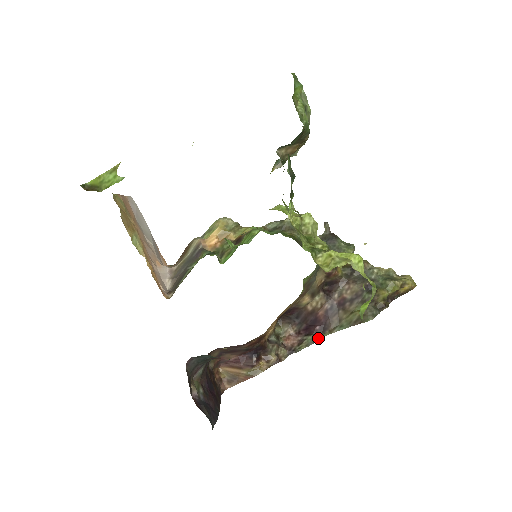
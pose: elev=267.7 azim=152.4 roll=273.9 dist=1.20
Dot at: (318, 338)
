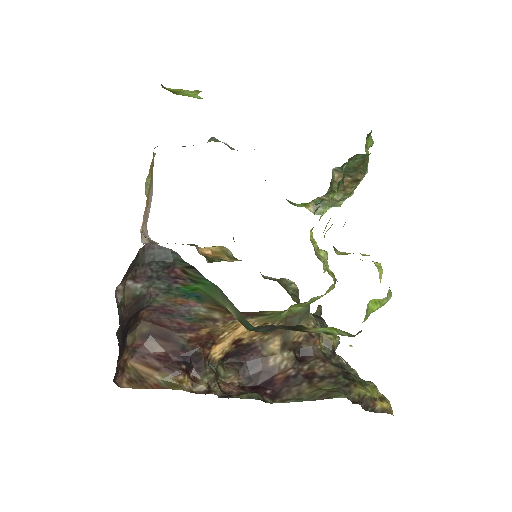
Dot at: (265, 401)
